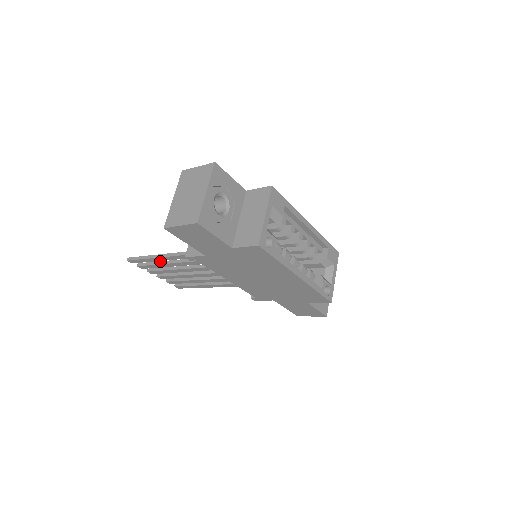
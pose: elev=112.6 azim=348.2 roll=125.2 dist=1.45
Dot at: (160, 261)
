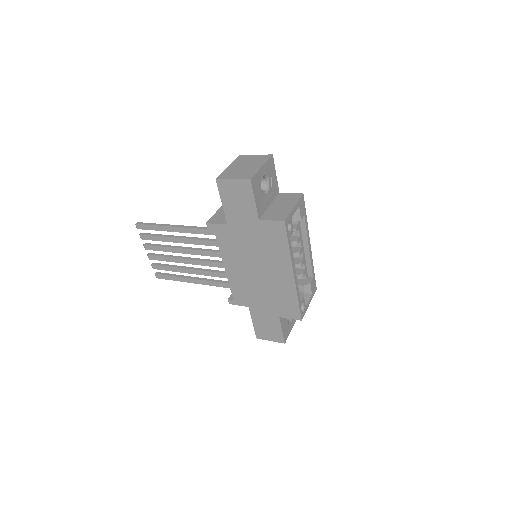
Dot at: occluded
